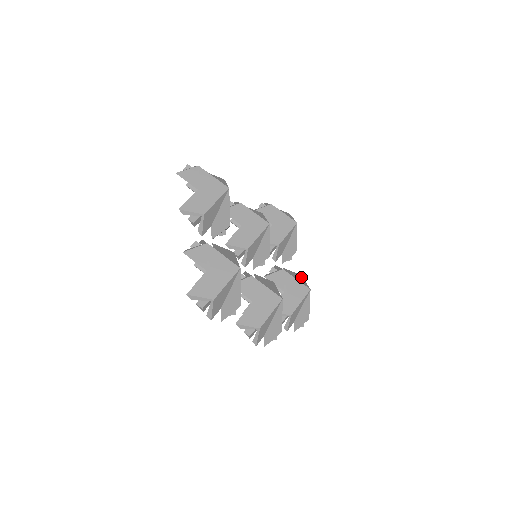
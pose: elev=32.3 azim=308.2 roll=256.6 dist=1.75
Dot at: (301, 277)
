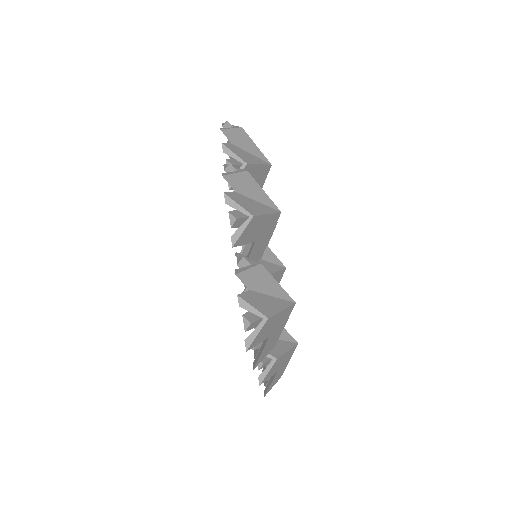
Dot at: occluded
